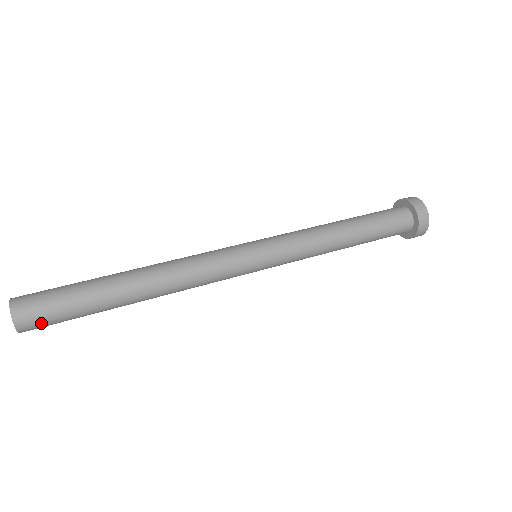
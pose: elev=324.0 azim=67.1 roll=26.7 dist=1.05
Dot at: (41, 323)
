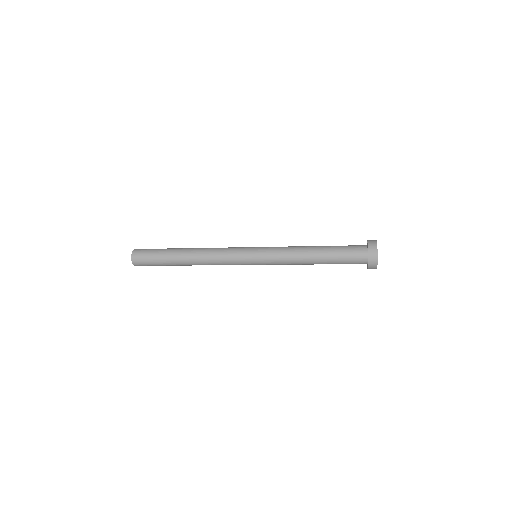
Dot at: (142, 262)
